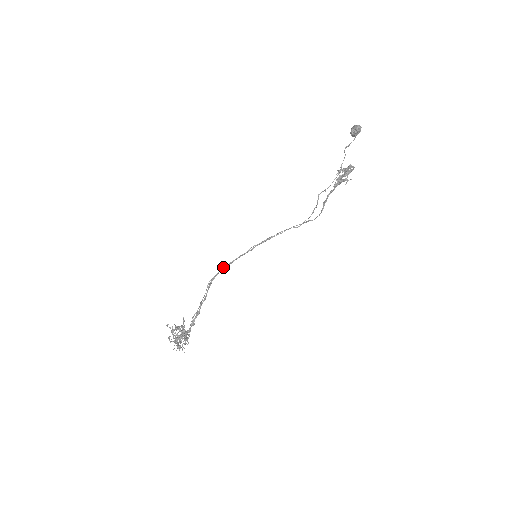
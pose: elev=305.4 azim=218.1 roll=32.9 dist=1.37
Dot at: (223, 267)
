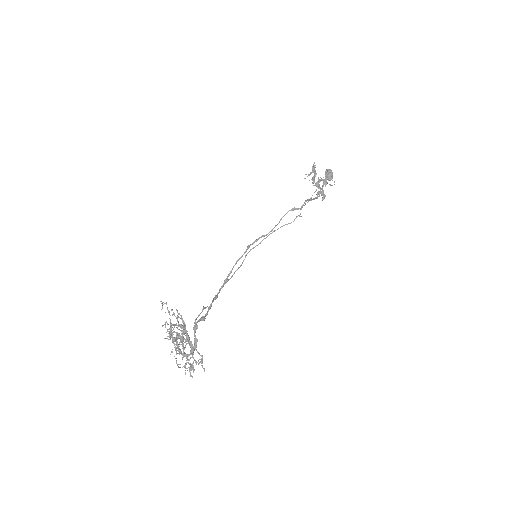
Dot at: (227, 280)
